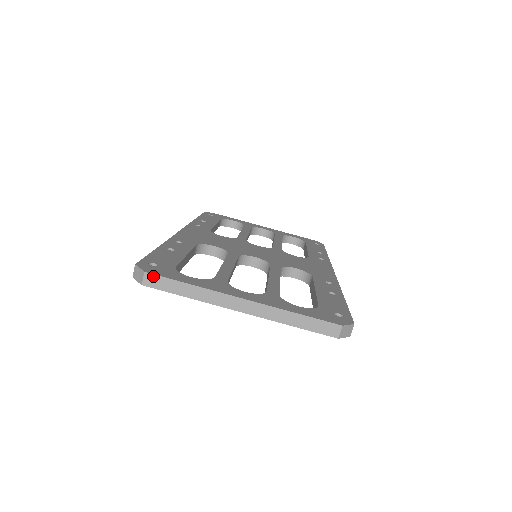
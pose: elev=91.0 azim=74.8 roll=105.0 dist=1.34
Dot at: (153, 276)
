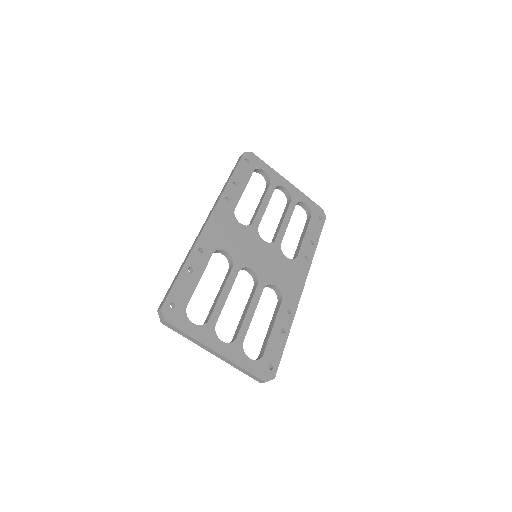
Dot at: (169, 324)
